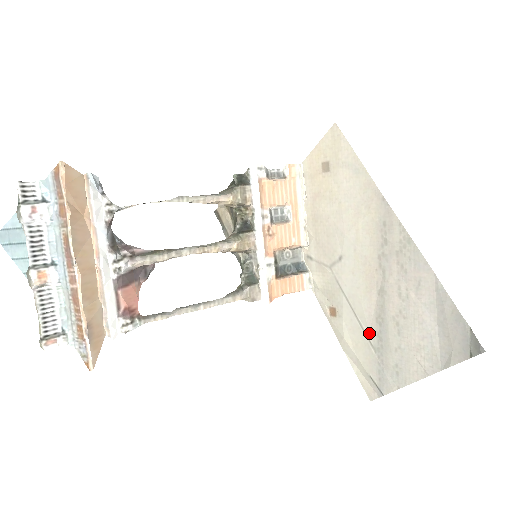
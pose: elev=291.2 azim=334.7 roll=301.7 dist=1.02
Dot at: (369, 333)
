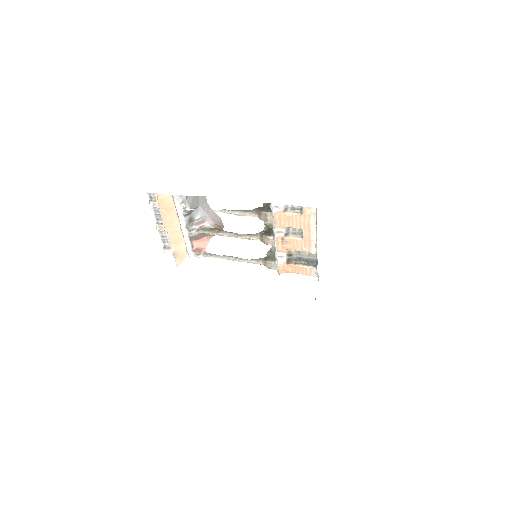
Dot at: occluded
